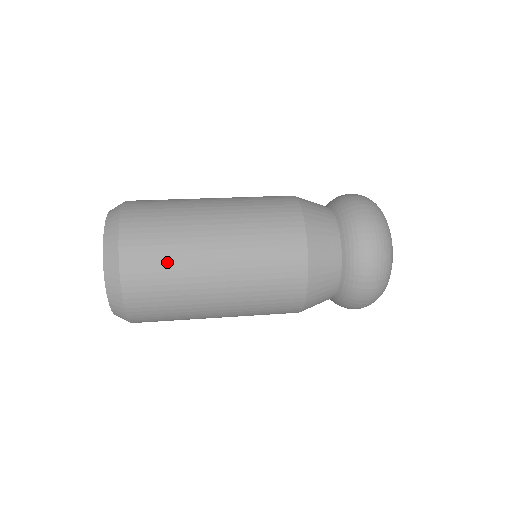
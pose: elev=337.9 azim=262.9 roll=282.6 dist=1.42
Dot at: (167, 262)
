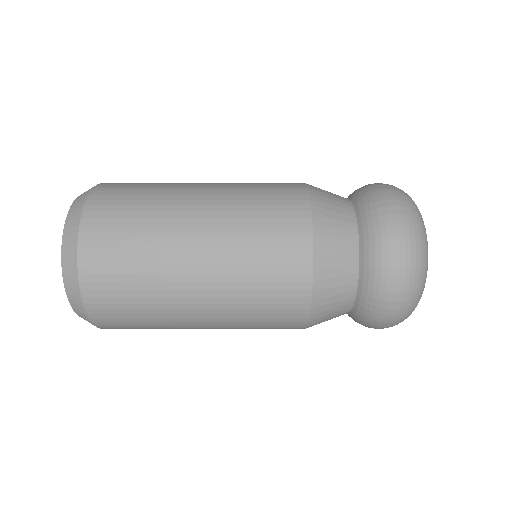
Dot at: occluded
